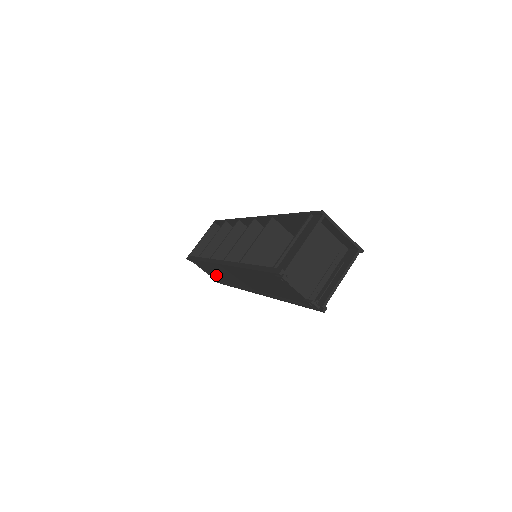
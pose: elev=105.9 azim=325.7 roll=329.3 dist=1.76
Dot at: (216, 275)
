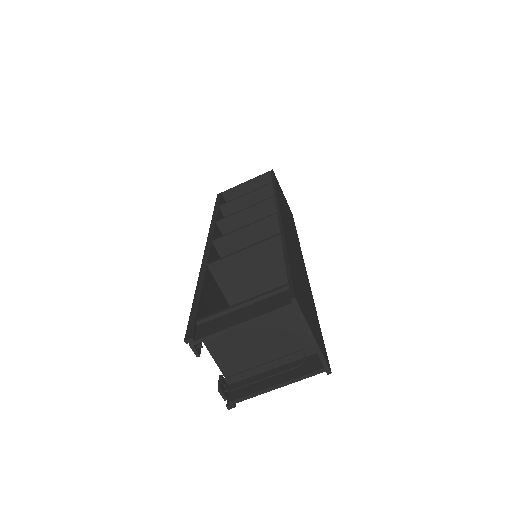
Dot at: occluded
